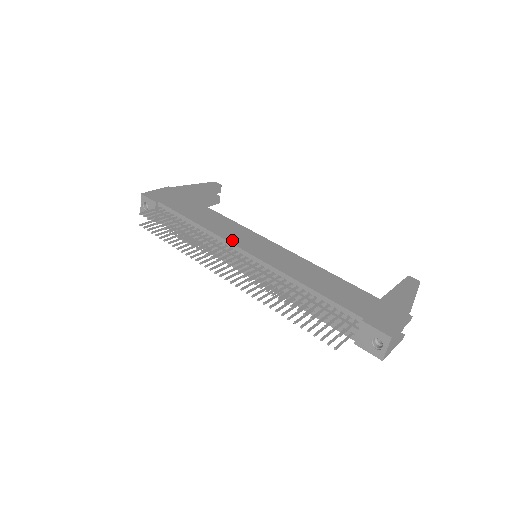
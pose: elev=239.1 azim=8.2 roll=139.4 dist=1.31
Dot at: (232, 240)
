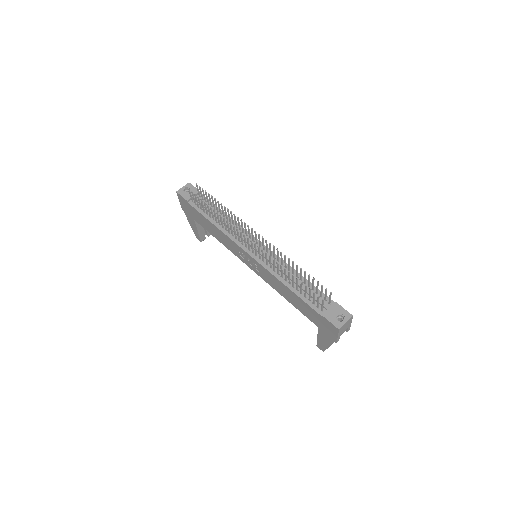
Dot at: (251, 235)
